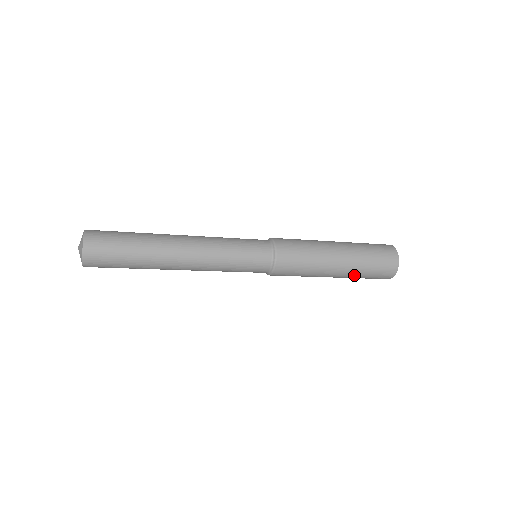
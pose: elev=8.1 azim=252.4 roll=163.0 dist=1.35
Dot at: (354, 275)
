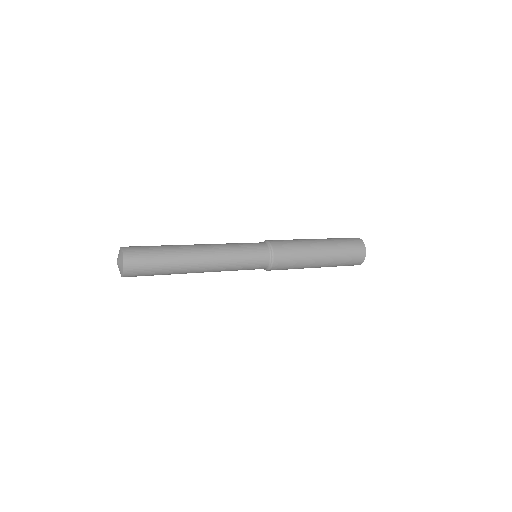
Dot at: (331, 266)
